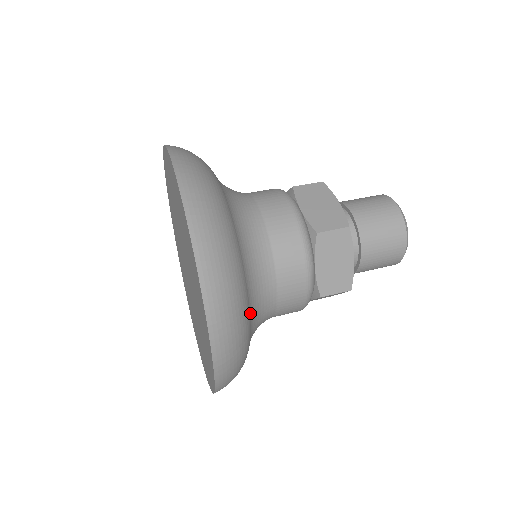
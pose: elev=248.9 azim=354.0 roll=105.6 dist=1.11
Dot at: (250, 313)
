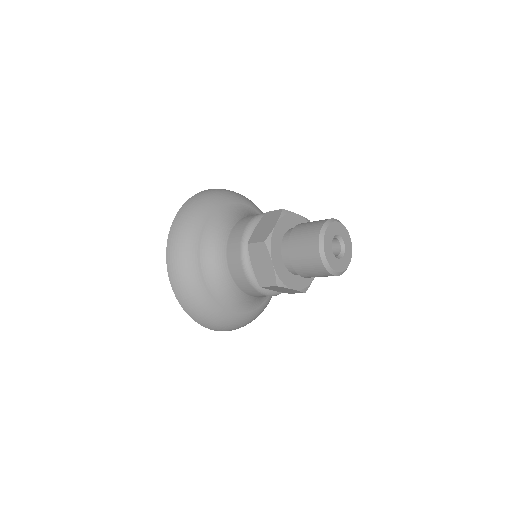
Dot at: (244, 311)
